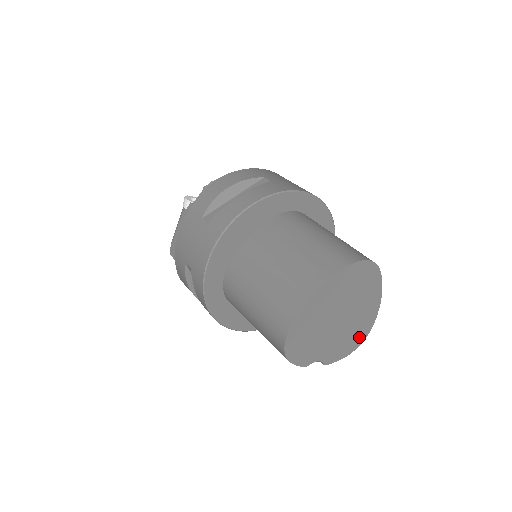
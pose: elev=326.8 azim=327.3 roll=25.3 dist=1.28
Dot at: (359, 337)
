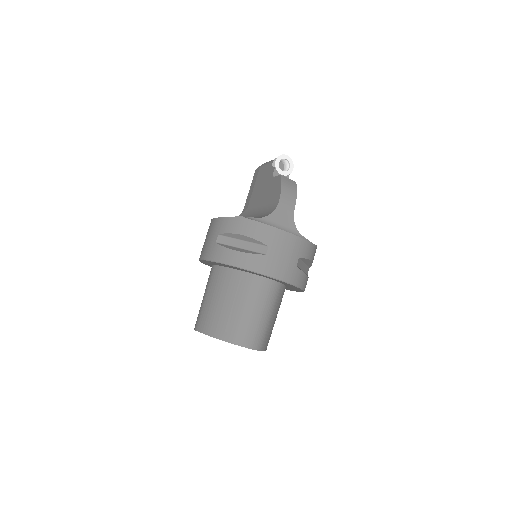
Dot at: occluded
